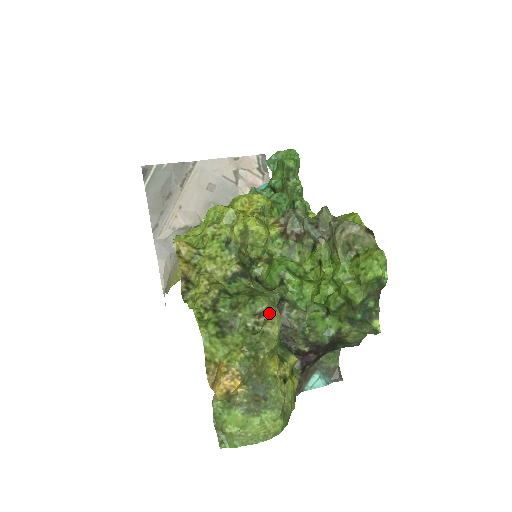
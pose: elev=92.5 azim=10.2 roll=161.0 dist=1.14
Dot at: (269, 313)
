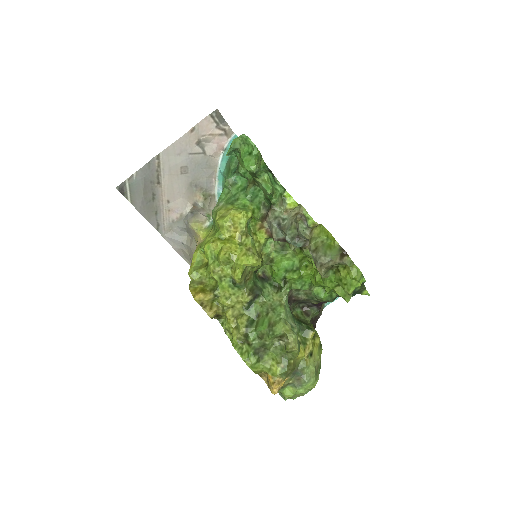
Dot at: (287, 338)
